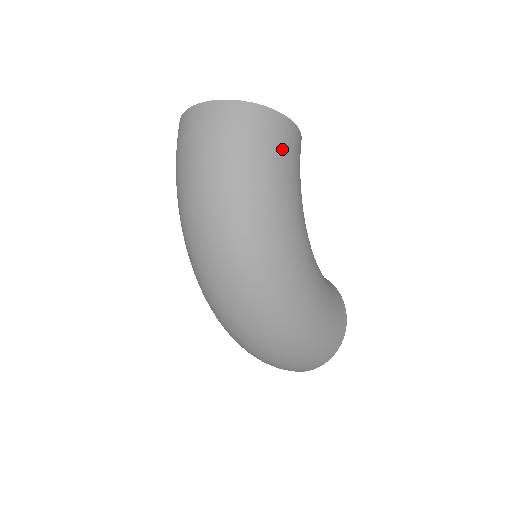
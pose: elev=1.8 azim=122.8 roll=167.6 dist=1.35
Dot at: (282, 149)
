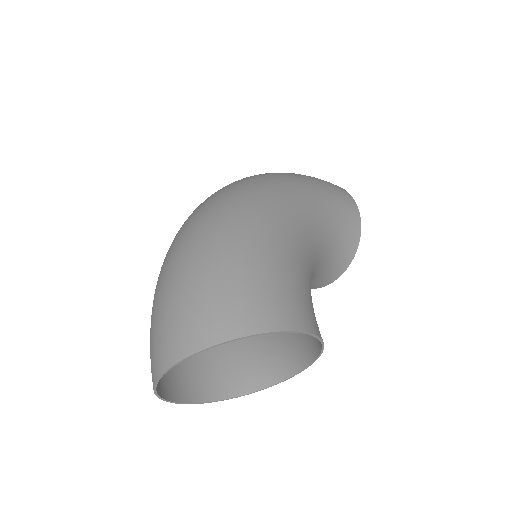
Dot at: (331, 187)
